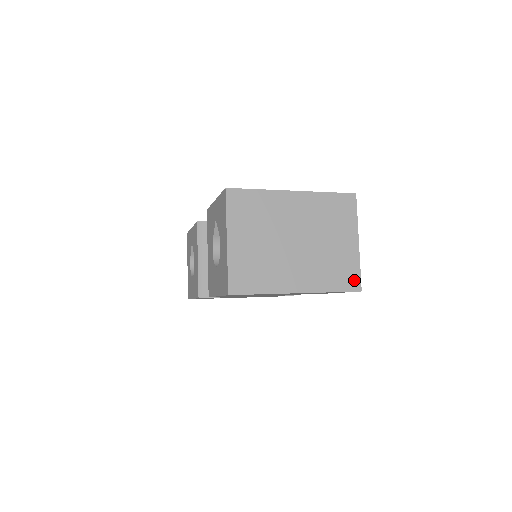
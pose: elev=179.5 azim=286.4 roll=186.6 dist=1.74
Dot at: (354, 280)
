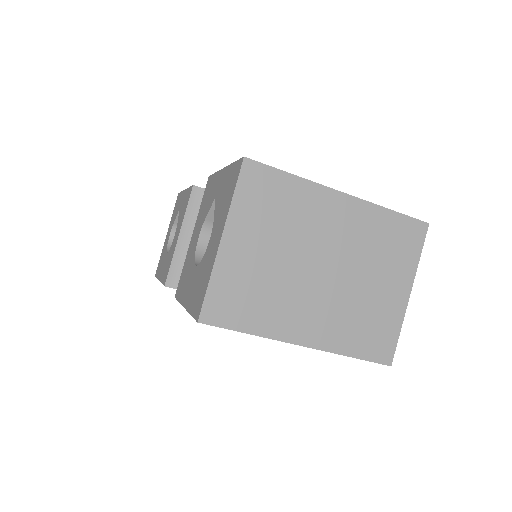
Dot at: (386, 347)
